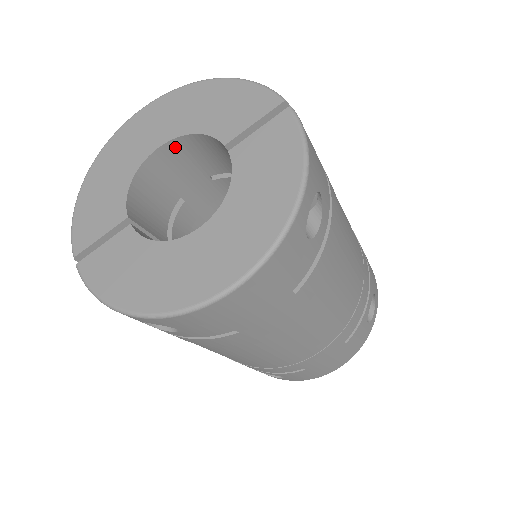
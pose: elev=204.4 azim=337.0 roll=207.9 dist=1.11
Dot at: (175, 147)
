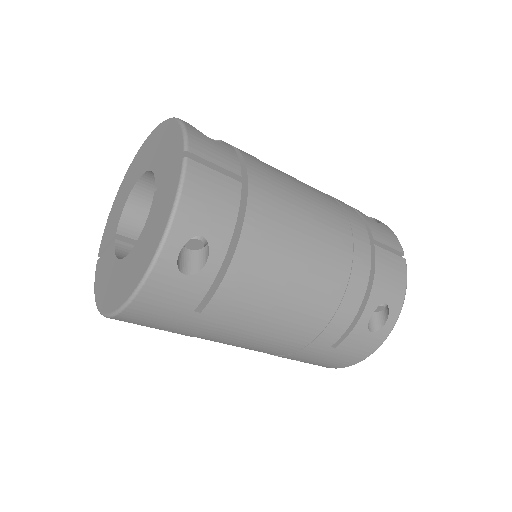
Dot at: (151, 177)
